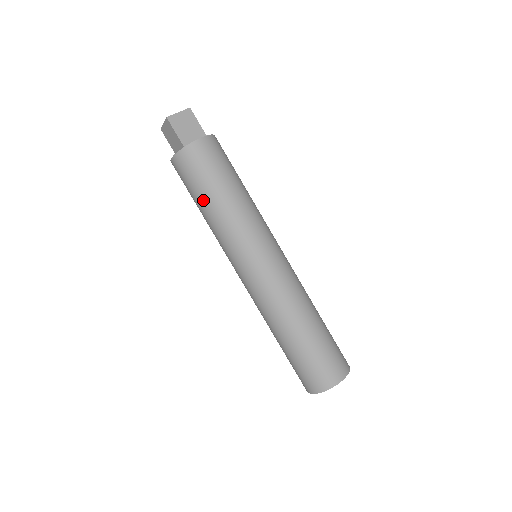
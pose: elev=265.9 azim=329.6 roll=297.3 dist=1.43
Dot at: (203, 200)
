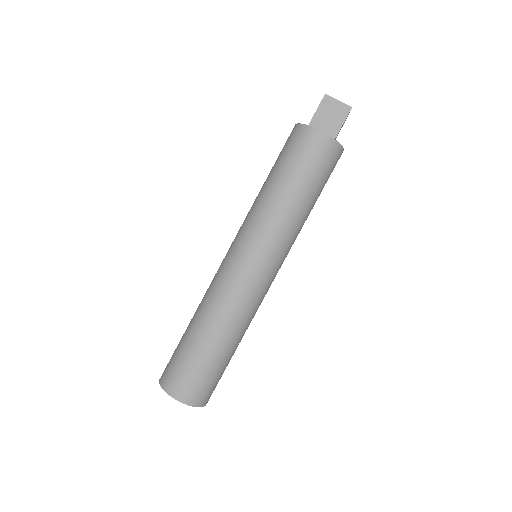
Dot at: (304, 189)
